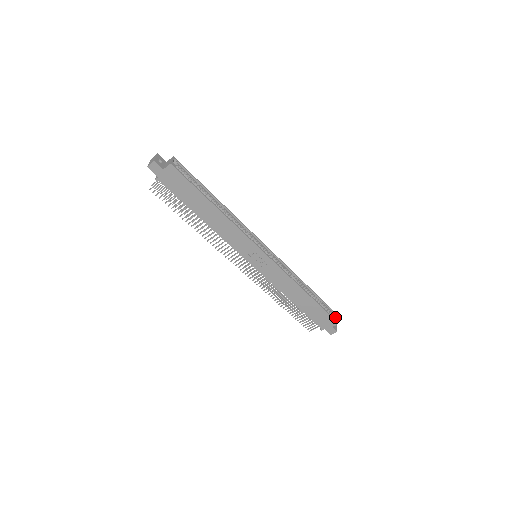
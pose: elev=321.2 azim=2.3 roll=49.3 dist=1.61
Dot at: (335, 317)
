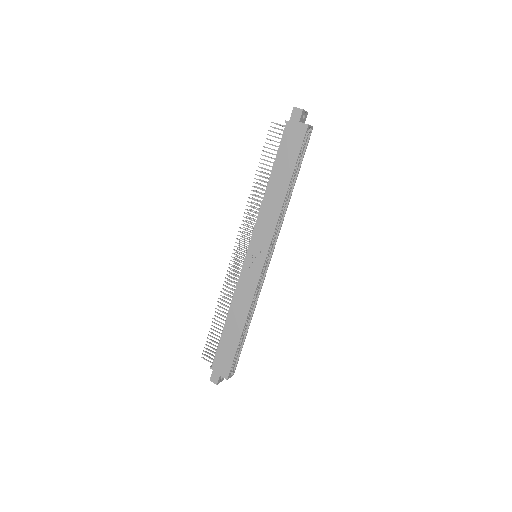
Dot at: (231, 373)
